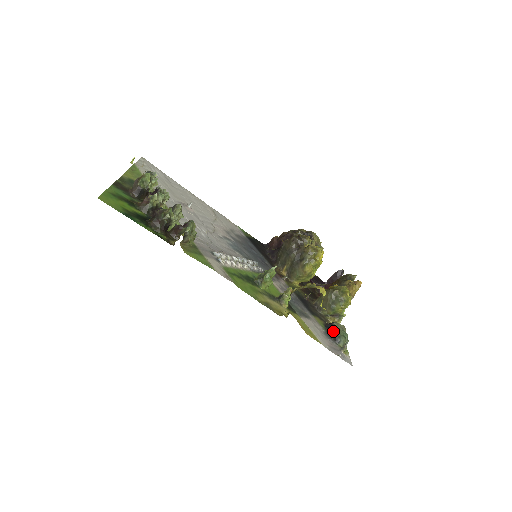
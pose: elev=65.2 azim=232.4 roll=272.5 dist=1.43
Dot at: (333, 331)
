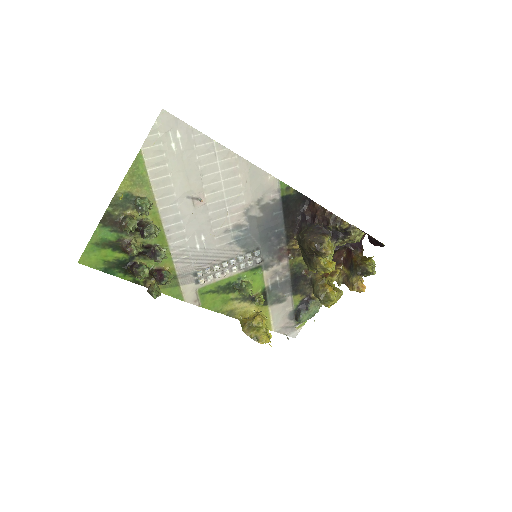
Dot at: (299, 314)
